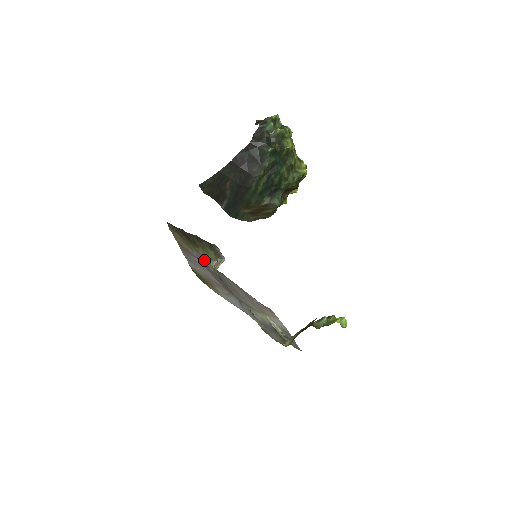
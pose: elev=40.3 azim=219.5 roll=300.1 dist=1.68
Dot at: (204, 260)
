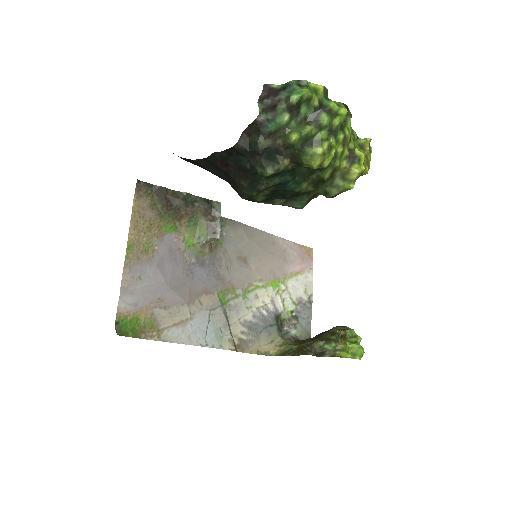
Dot at: (181, 245)
